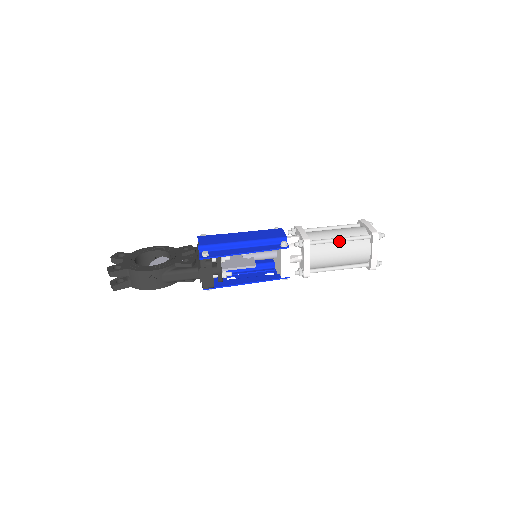
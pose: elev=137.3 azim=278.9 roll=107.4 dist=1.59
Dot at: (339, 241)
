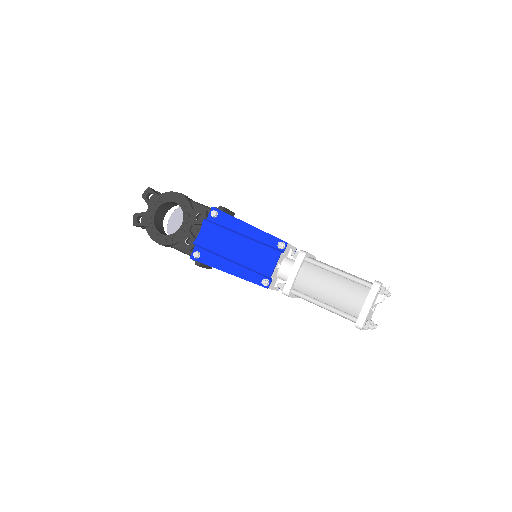
Dot at: (322, 306)
